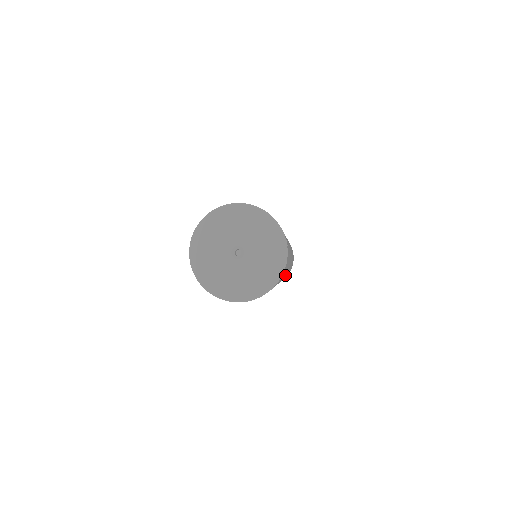
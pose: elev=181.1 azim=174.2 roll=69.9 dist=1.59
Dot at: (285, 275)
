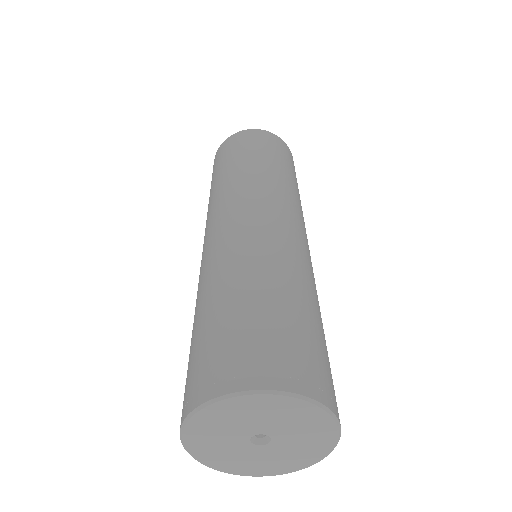
Dot at: occluded
